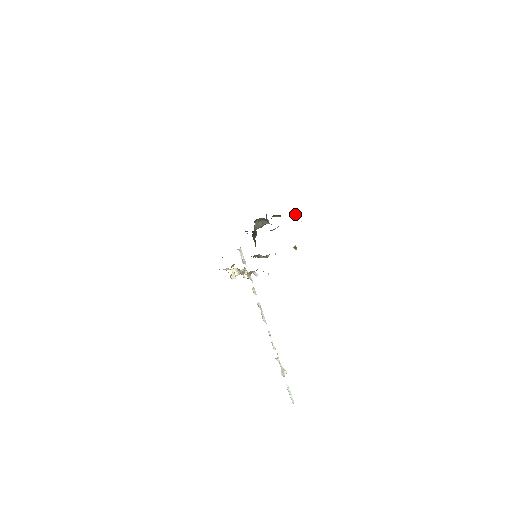
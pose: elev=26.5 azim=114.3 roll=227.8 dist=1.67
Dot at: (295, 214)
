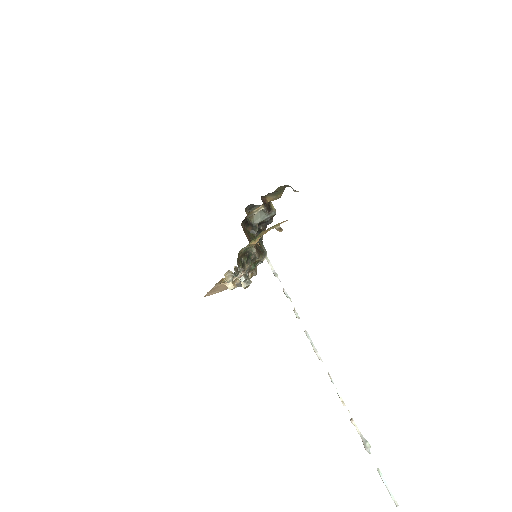
Dot at: occluded
